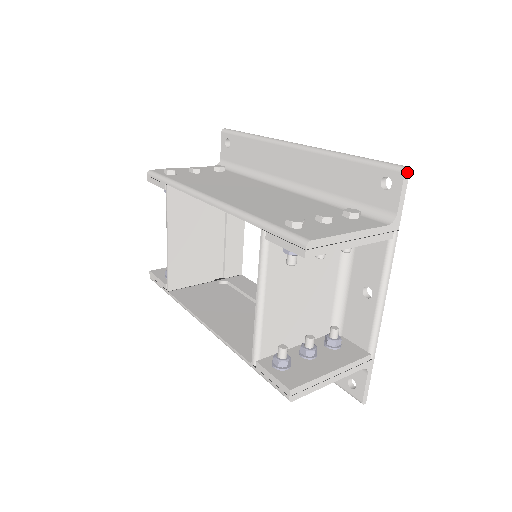
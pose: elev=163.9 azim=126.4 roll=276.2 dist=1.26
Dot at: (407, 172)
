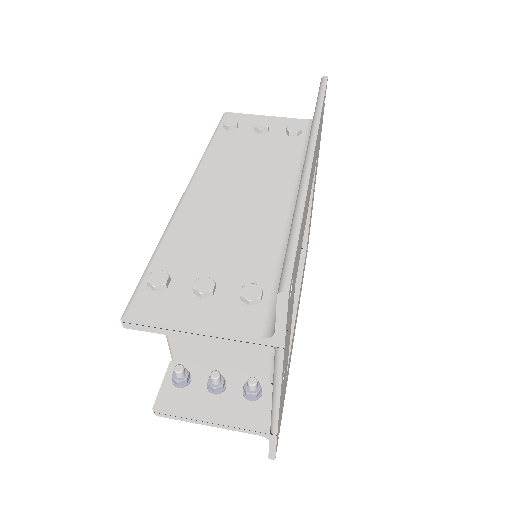
Dot at: (283, 295)
